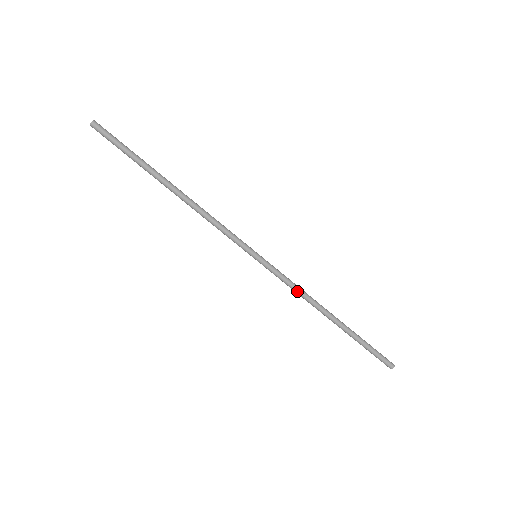
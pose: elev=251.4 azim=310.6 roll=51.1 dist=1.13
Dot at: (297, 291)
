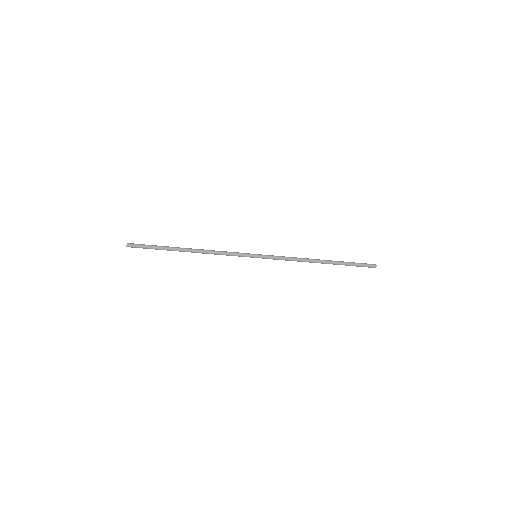
Dot at: occluded
